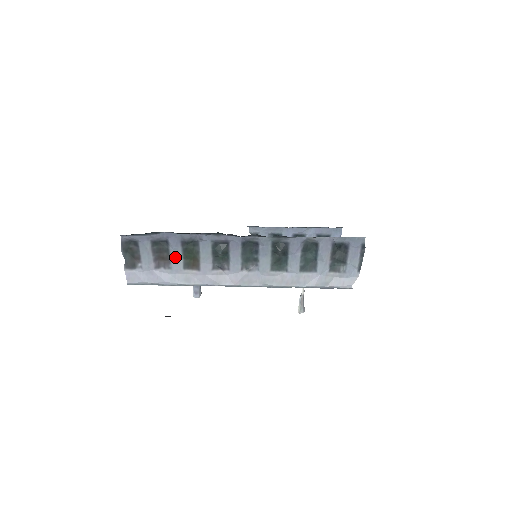
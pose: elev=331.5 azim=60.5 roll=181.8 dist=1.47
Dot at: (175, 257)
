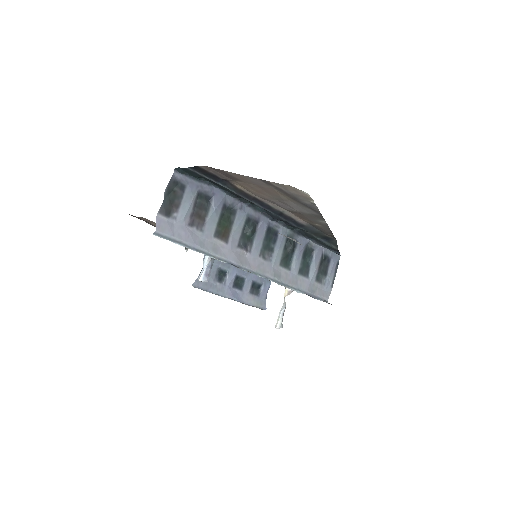
Dot at: (211, 219)
